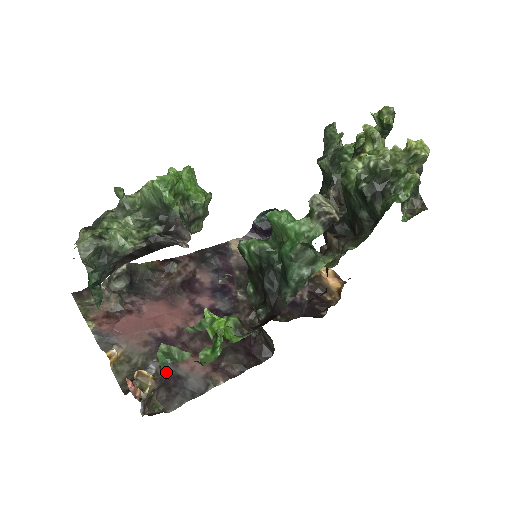
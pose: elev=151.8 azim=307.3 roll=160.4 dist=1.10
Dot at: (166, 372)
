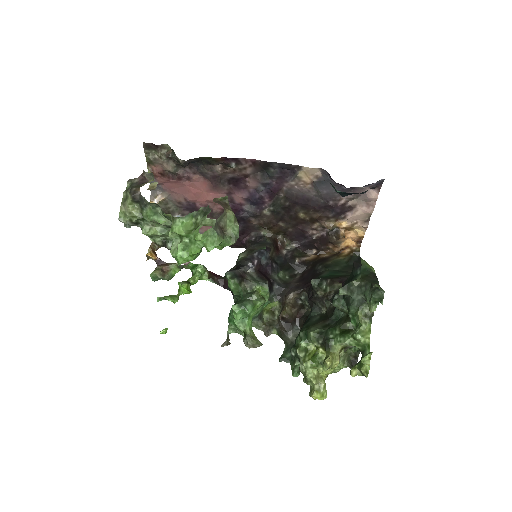
Dot at: occluded
